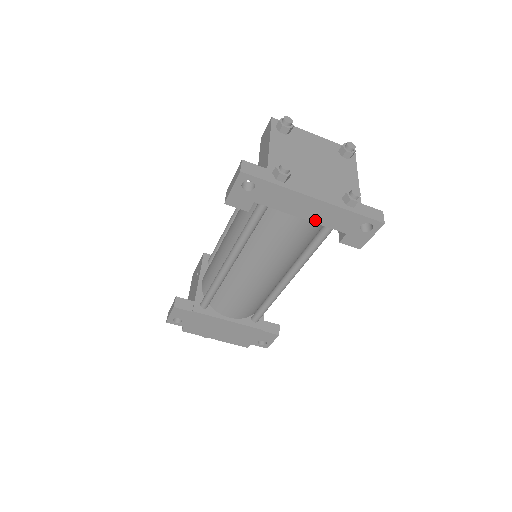
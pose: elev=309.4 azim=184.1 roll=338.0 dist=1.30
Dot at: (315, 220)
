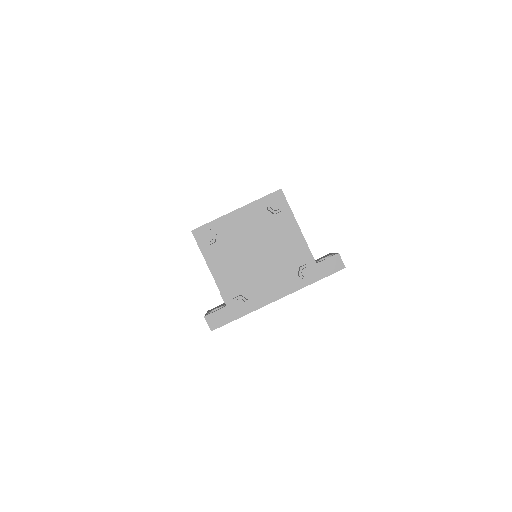
Dot at: occluded
